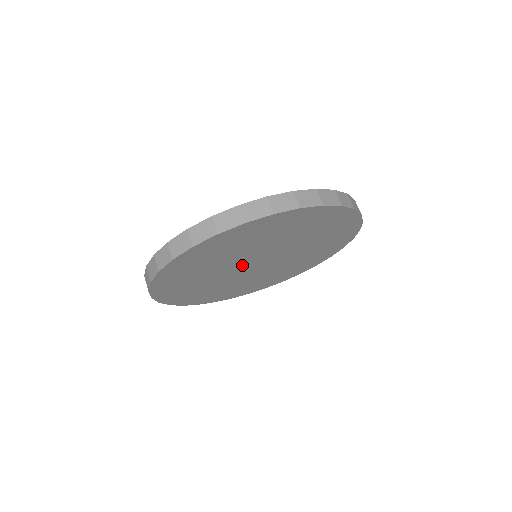
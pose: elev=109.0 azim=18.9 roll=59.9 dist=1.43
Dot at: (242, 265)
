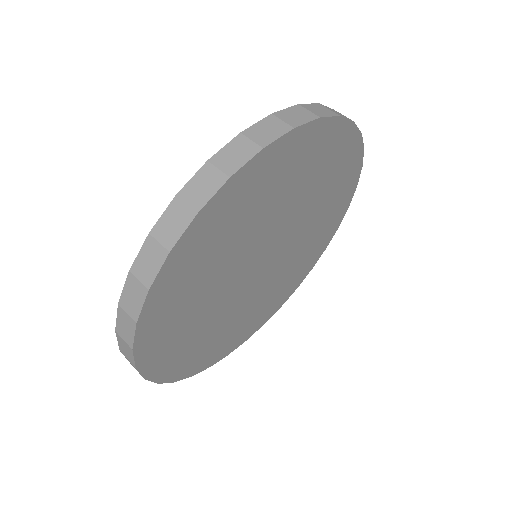
Dot at: (244, 277)
